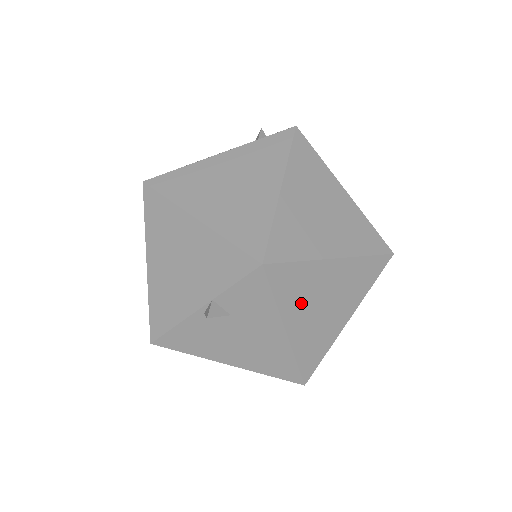
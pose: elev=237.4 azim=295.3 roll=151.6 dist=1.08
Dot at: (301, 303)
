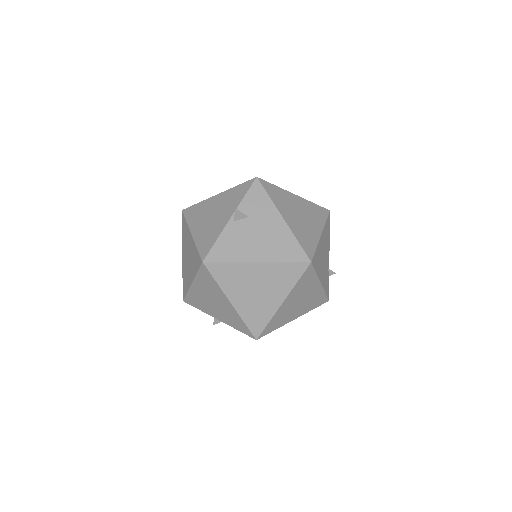
Dot at: (286, 207)
